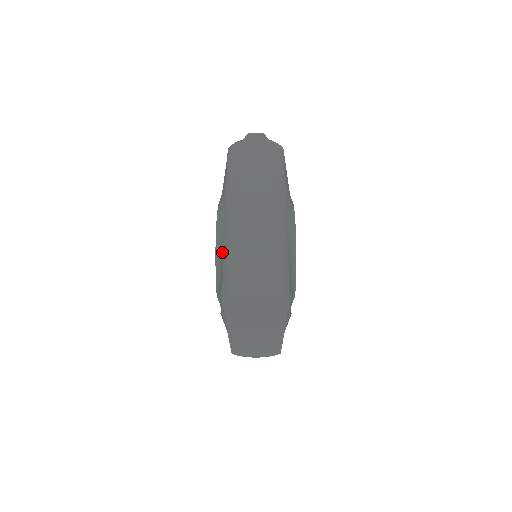
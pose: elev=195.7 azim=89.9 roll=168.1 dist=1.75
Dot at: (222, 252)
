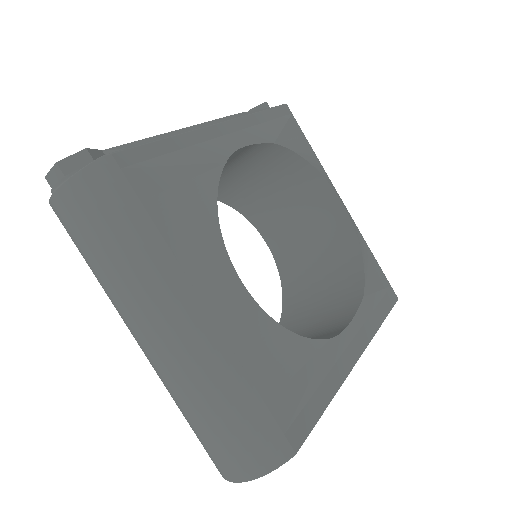
Dot at: occluded
